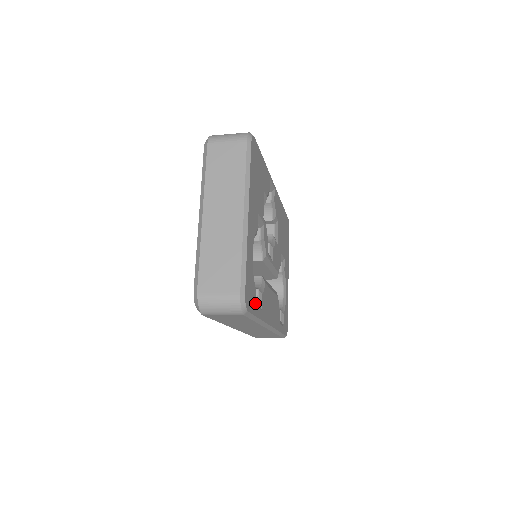
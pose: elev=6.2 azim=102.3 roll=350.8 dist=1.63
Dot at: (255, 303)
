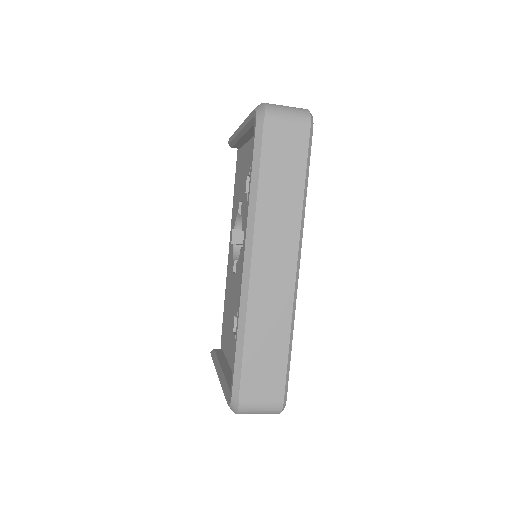
Dot at: occluded
